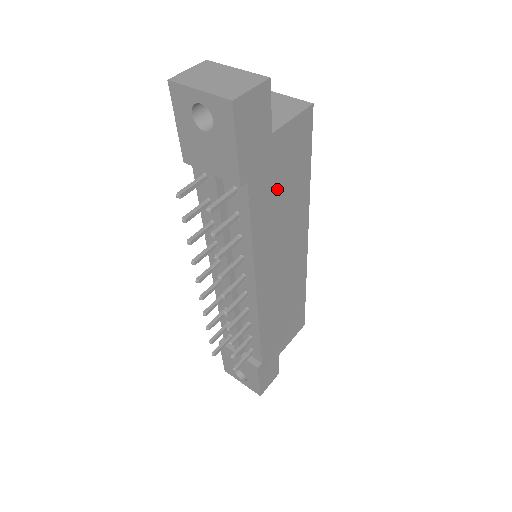
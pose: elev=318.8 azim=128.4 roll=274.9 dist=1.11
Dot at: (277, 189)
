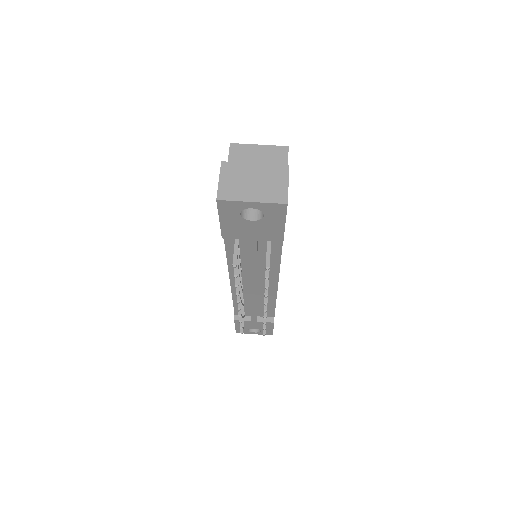
Dot at: occluded
